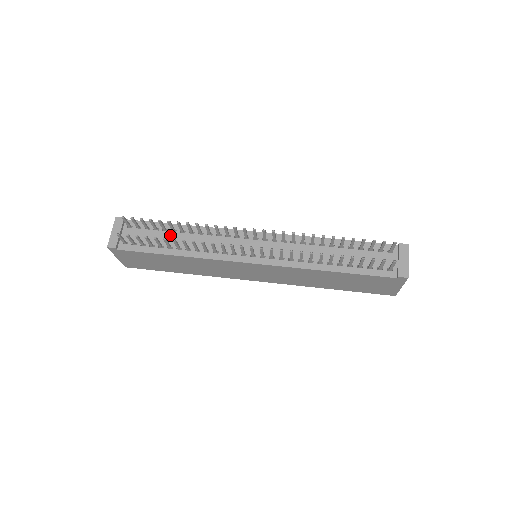
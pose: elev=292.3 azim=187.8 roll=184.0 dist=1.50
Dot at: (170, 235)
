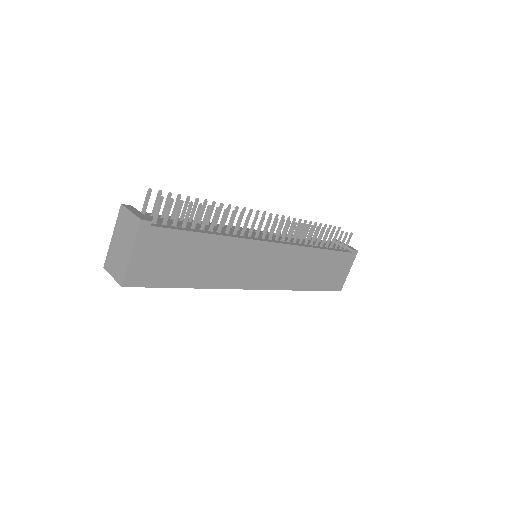
Dot at: (190, 223)
